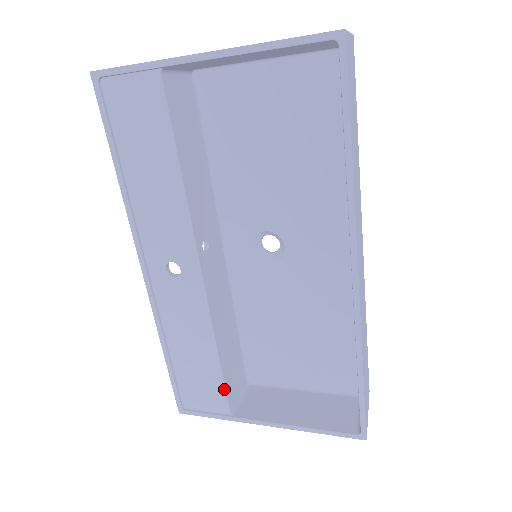
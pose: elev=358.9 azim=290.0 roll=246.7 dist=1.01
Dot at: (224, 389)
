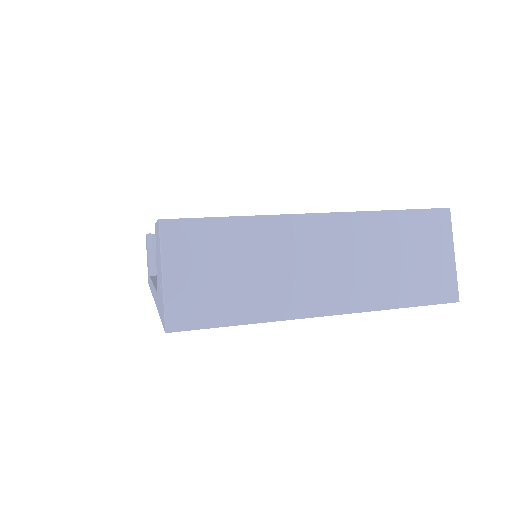
Dot at: occluded
